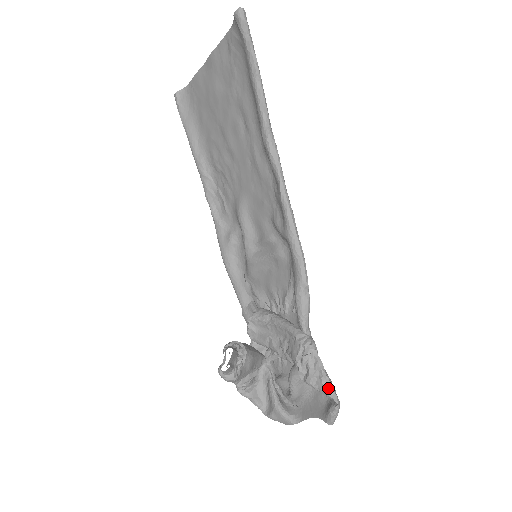
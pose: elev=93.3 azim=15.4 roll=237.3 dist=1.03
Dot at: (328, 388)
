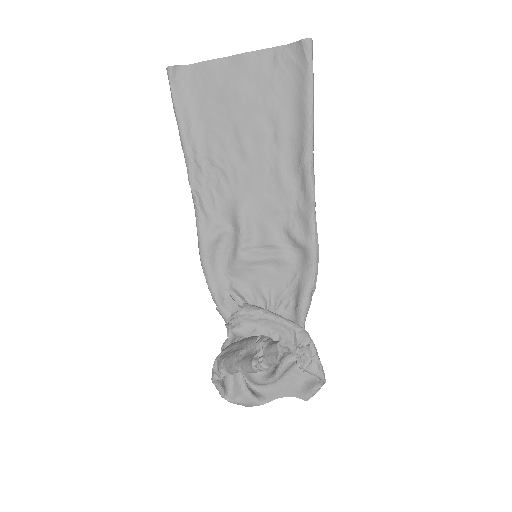
Dot at: (321, 371)
